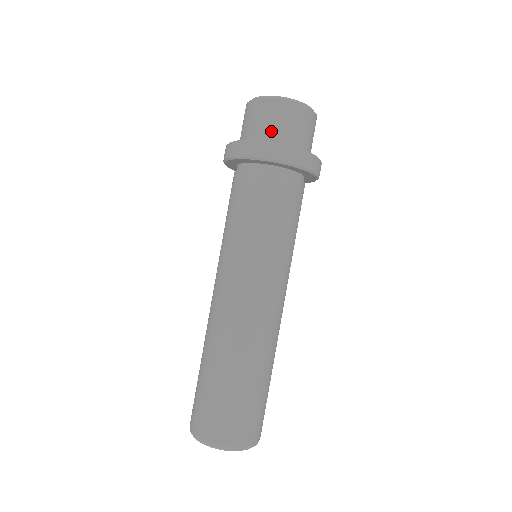
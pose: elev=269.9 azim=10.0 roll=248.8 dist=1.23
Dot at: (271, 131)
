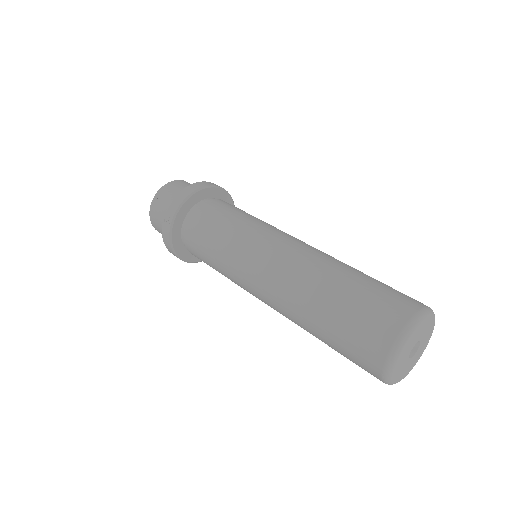
Dot at: occluded
